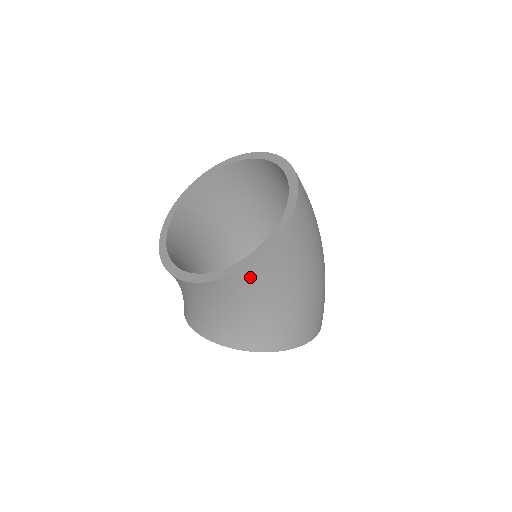
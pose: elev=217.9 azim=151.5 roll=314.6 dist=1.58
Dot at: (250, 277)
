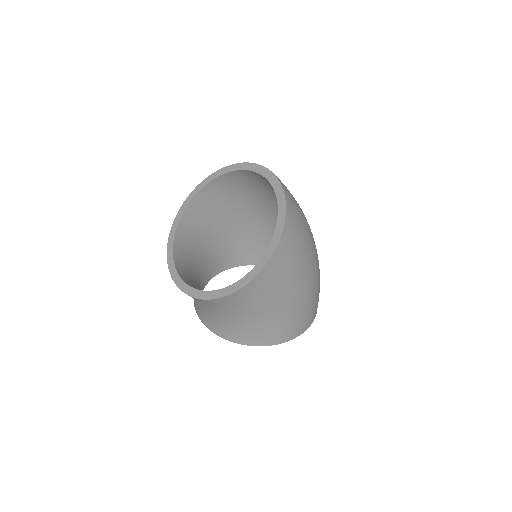
Dot at: (239, 298)
